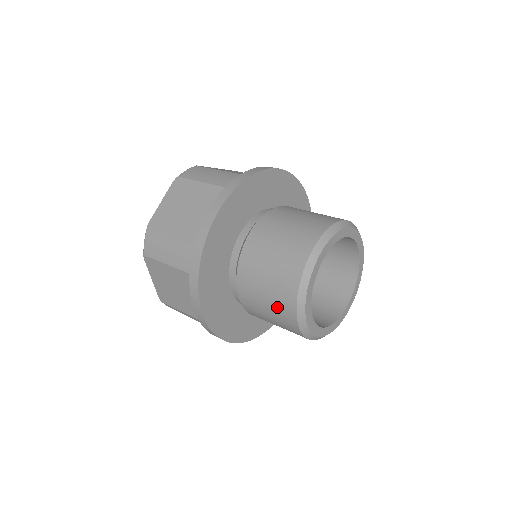
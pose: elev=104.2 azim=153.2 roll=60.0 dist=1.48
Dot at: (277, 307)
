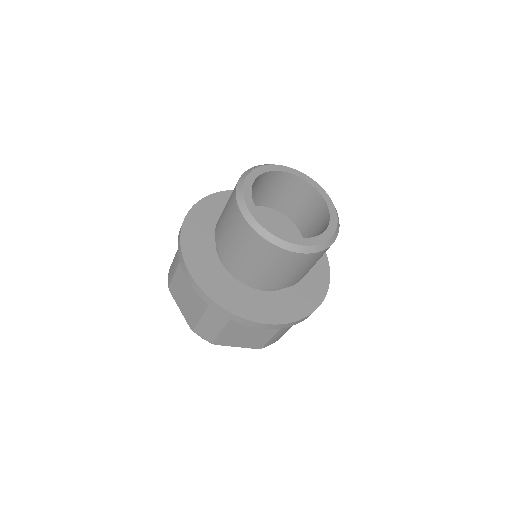
Dot at: (282, 263)
